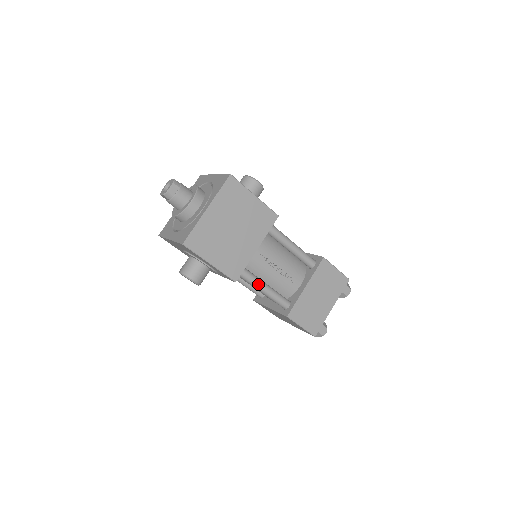
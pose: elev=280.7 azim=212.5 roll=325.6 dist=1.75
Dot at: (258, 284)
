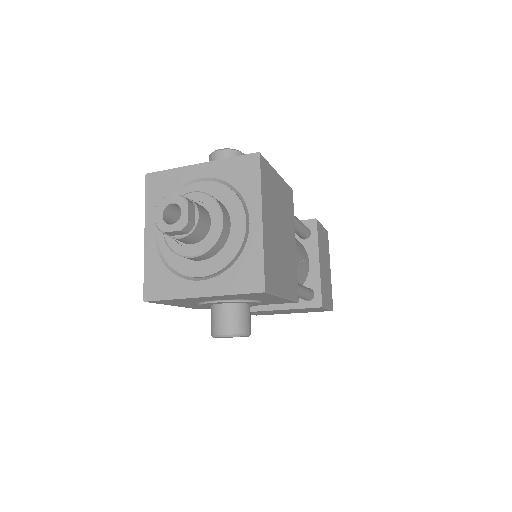
Dot at: (298, 289)
